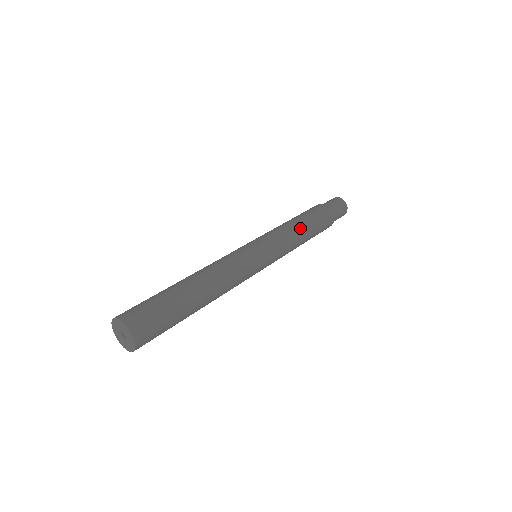
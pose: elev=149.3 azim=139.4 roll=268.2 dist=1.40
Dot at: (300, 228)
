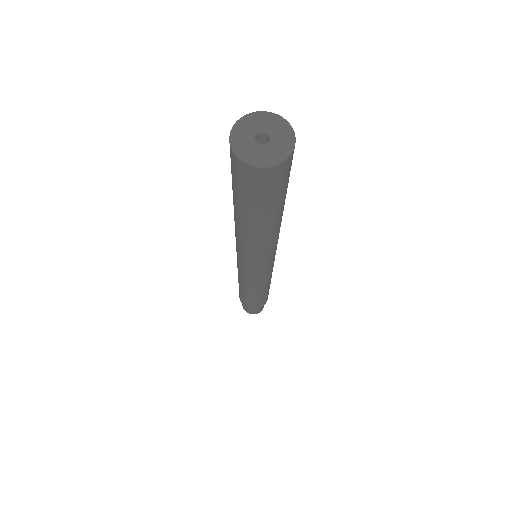
Dot at: occluded
